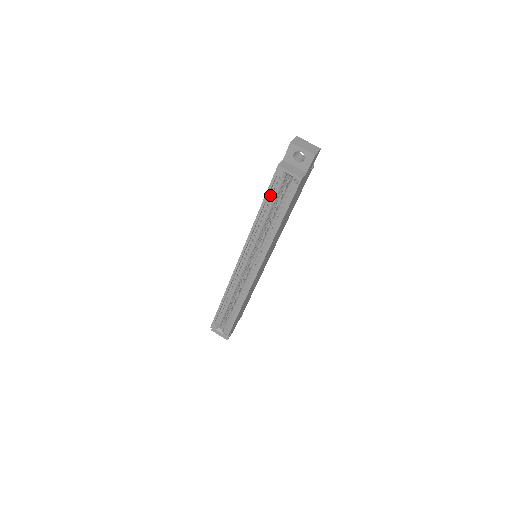
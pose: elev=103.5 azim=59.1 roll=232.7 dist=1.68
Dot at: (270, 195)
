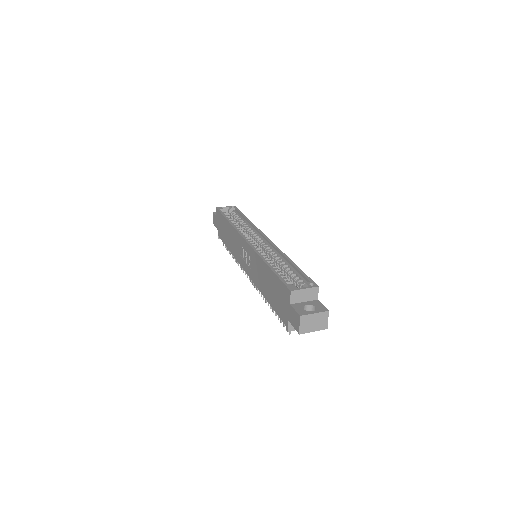
Dot at: occluded
